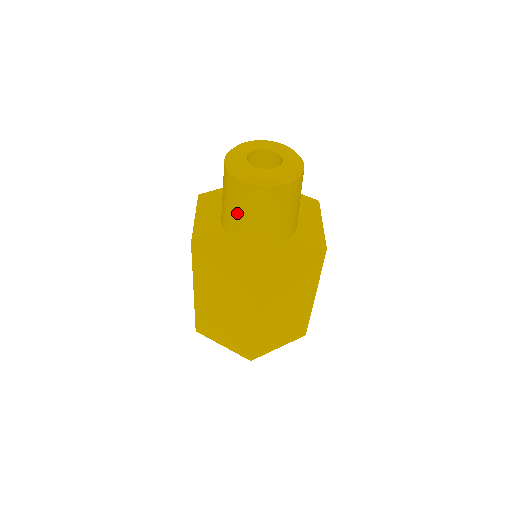
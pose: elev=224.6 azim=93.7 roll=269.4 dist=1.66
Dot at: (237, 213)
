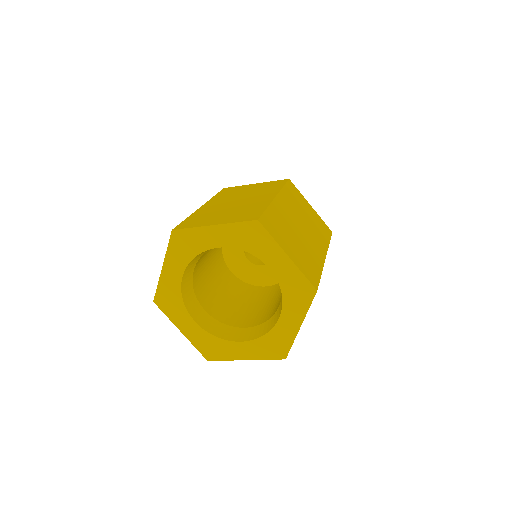
Dot at: occluded
